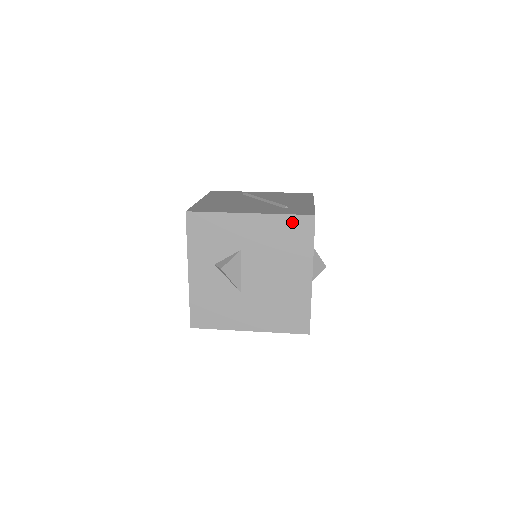
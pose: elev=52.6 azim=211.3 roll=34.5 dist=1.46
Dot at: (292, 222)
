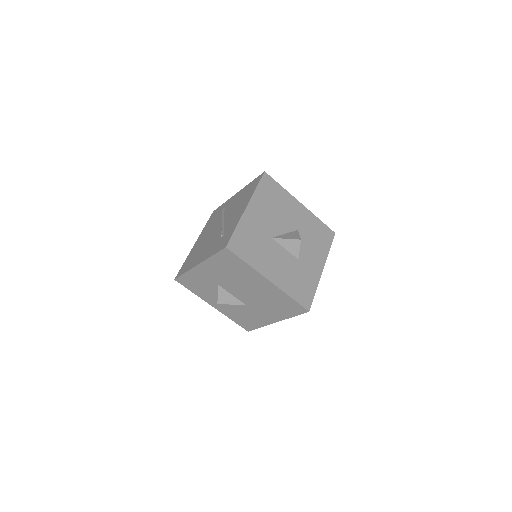
Dot at: (221, 258)
